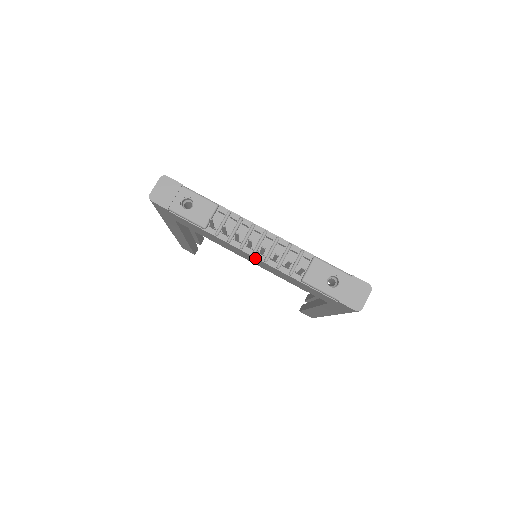
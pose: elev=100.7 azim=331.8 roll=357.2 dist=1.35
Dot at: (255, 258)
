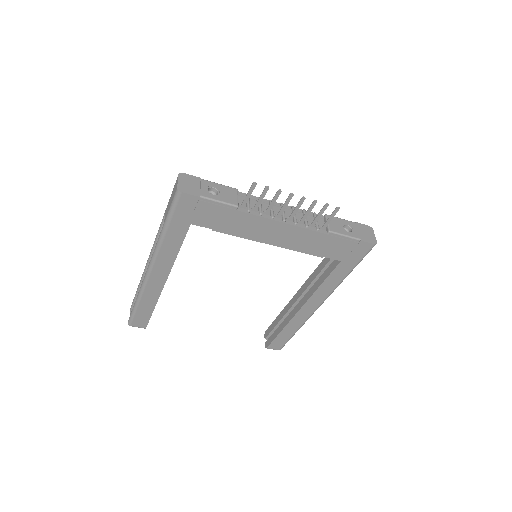
Dot at: (285, 225)
